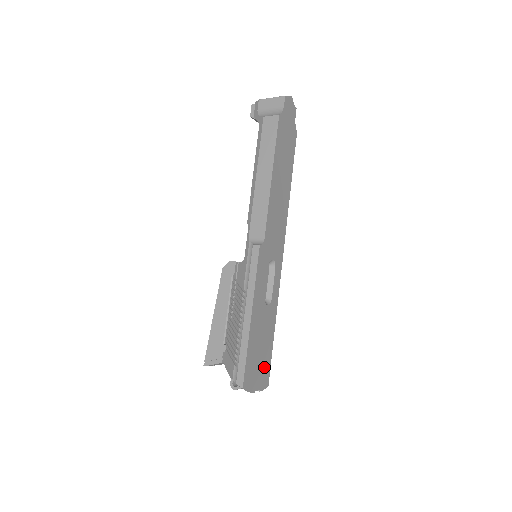
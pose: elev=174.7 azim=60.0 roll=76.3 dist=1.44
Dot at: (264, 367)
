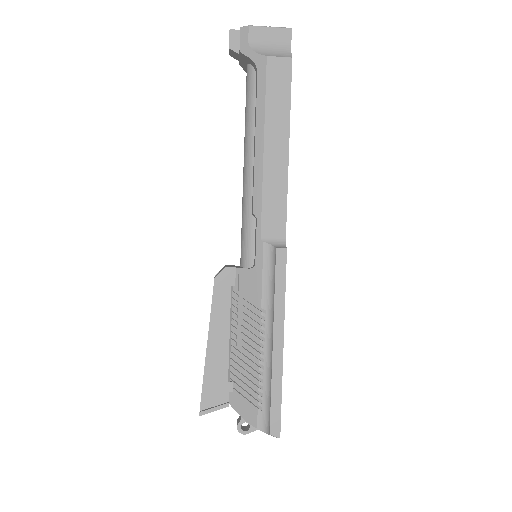
Dot at: occluded
